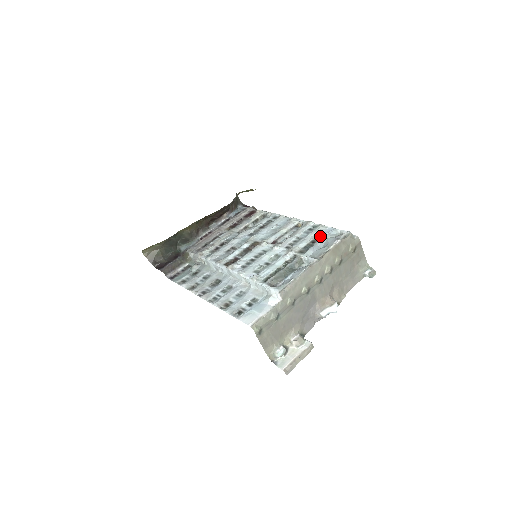
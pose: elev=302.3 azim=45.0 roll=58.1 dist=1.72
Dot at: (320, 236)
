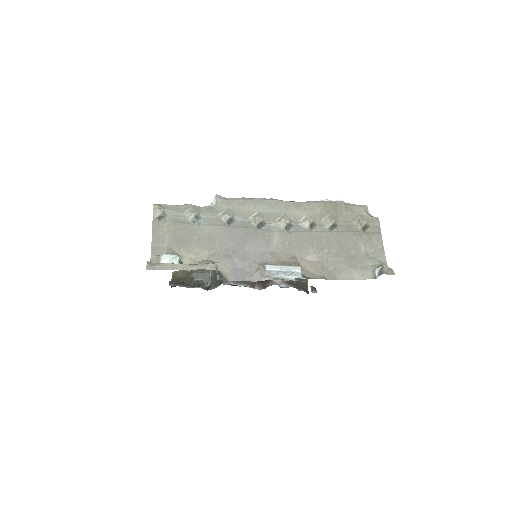
Dot at: occluded
